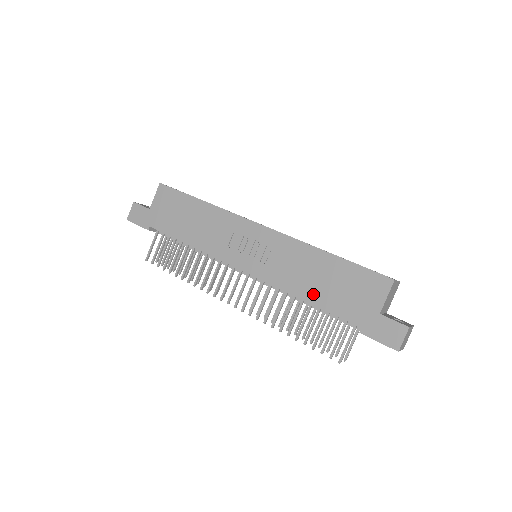
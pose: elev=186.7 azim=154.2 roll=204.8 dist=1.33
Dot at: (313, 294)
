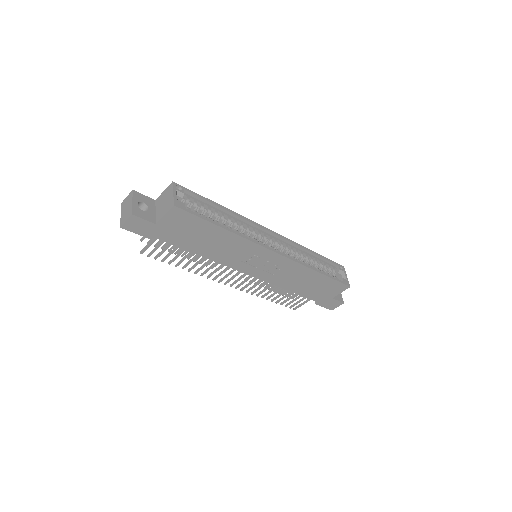
Dot at: (297, 289)
